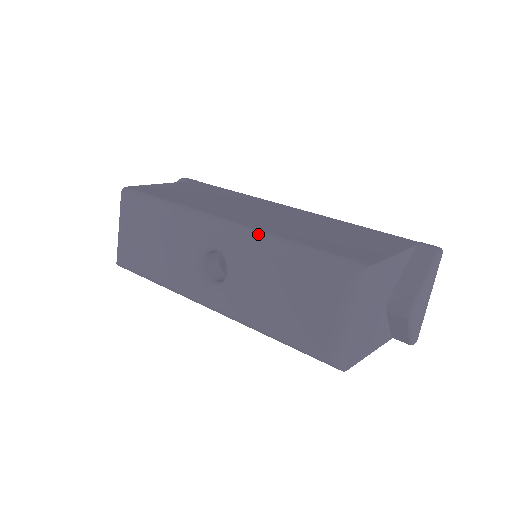
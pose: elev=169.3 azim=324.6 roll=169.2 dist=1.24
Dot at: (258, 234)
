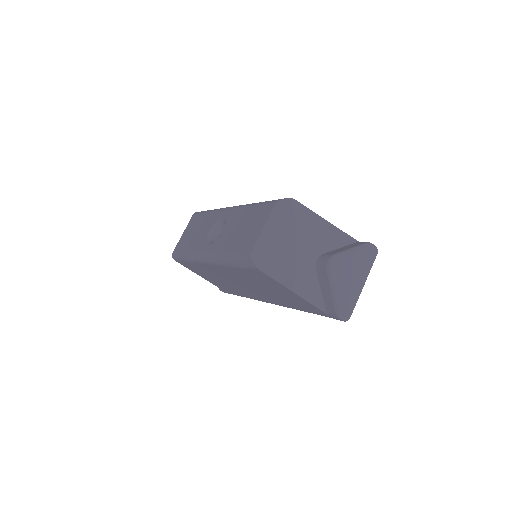
Dot at: occluded
